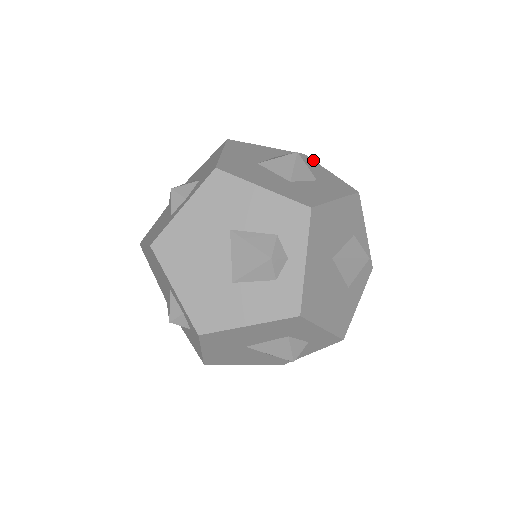
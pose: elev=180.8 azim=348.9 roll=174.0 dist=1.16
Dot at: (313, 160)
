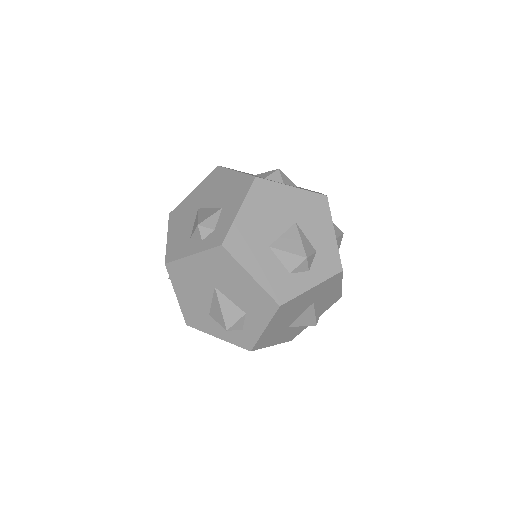
Dot at: occluded
